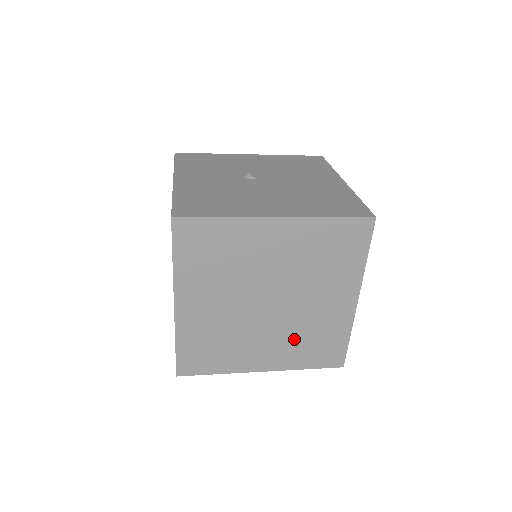
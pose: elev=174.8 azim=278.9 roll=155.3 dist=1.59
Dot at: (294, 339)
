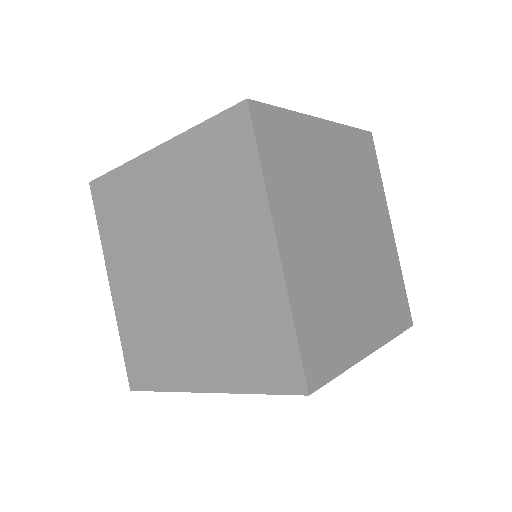
Dot at: (222, 331)
